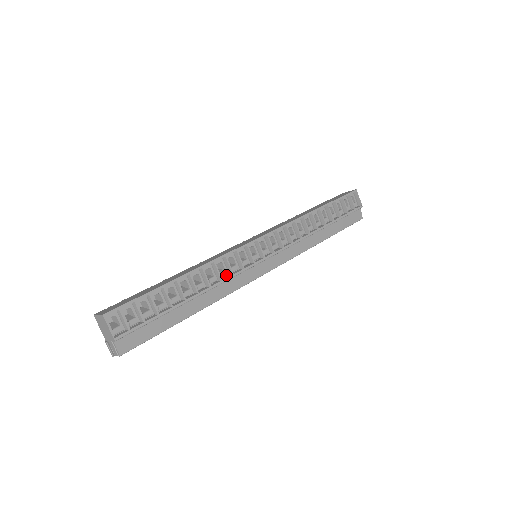
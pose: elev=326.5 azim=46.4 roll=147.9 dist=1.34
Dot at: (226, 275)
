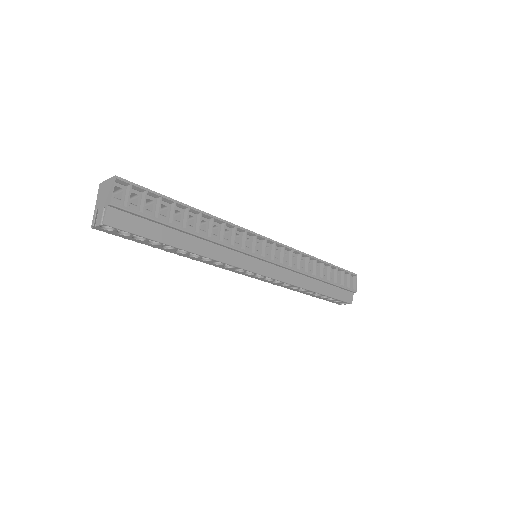
Dot at: (227, 244)
